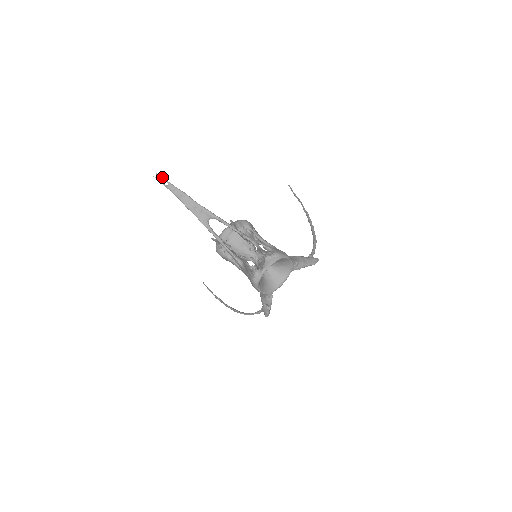
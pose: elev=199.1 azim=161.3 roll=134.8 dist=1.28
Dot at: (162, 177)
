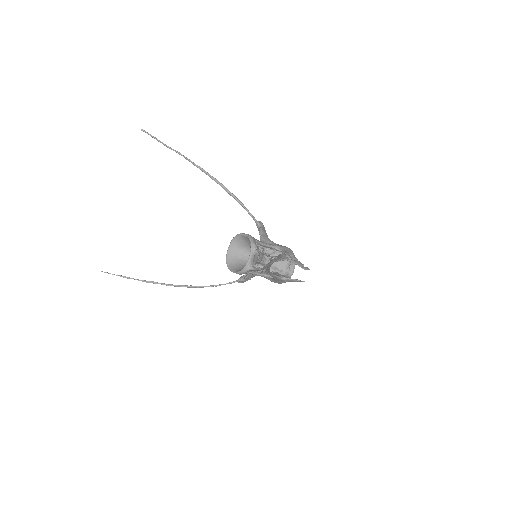
Dot at: (263, 268)
